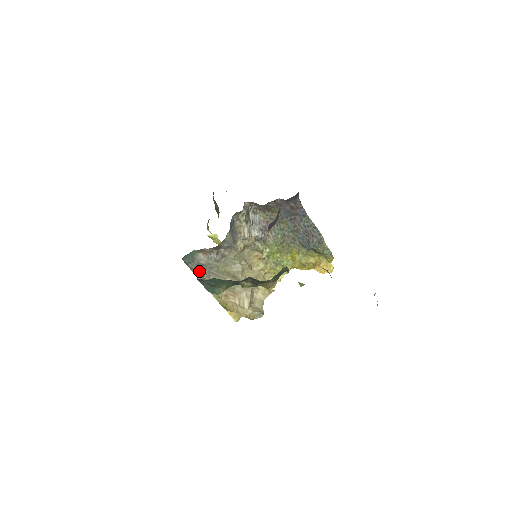
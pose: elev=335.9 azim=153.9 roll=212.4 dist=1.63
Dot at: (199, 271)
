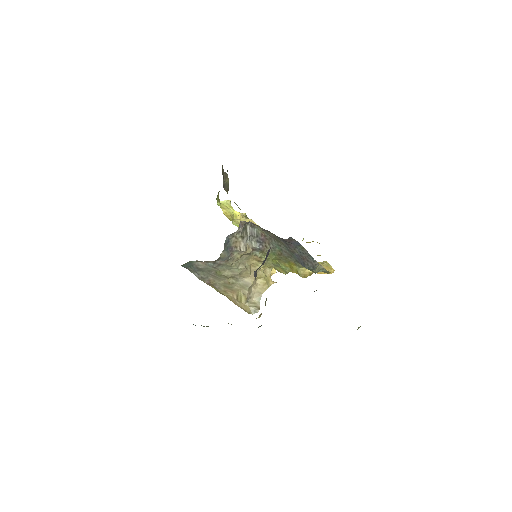
Dot at: (198, 273)
